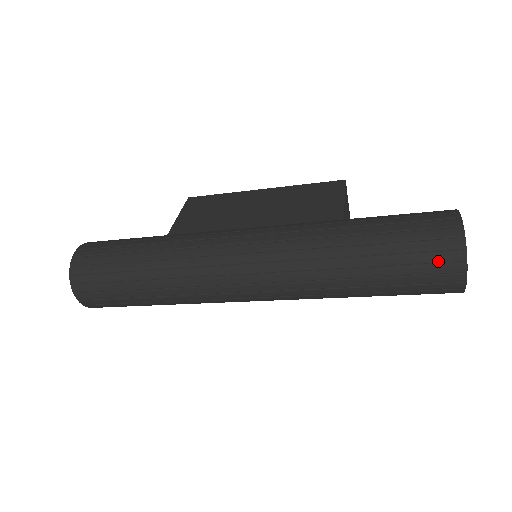
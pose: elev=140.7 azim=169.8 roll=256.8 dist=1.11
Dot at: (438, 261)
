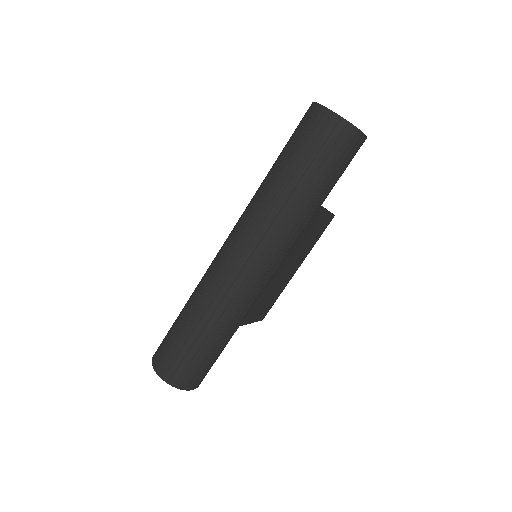
Dot at: (308, 122)
